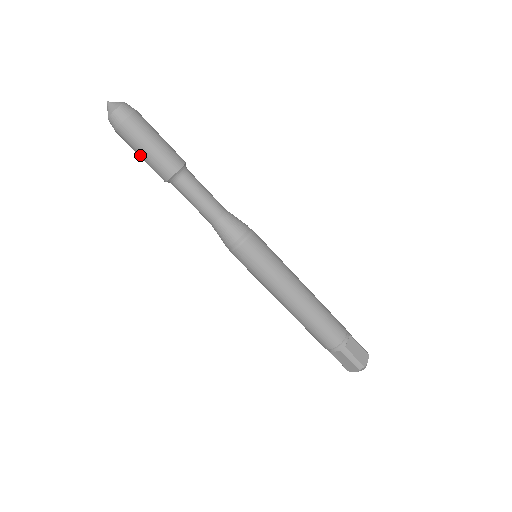
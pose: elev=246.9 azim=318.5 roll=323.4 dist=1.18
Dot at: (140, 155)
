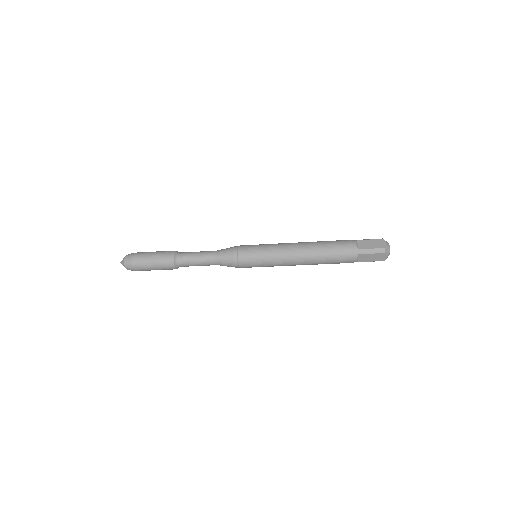
Dot at: (153, 269)
